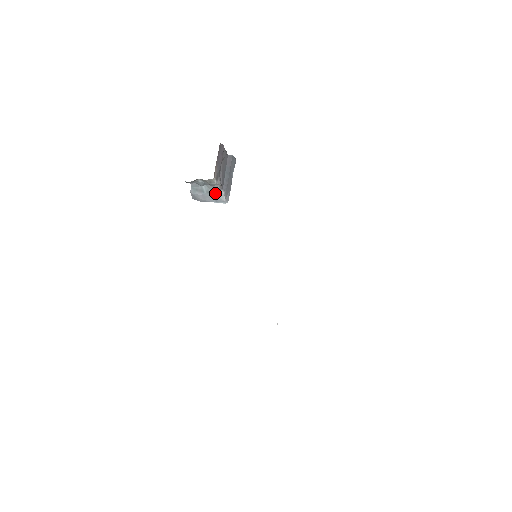
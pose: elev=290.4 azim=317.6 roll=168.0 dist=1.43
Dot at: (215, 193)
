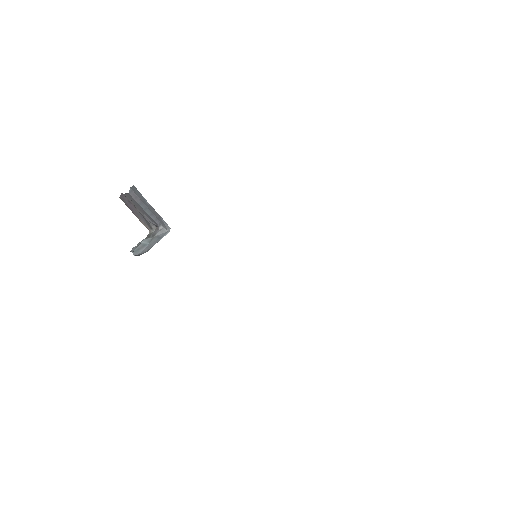
Dot at: (156, 235)
